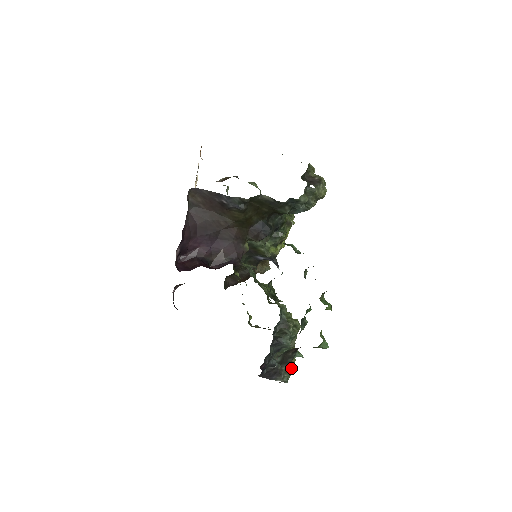
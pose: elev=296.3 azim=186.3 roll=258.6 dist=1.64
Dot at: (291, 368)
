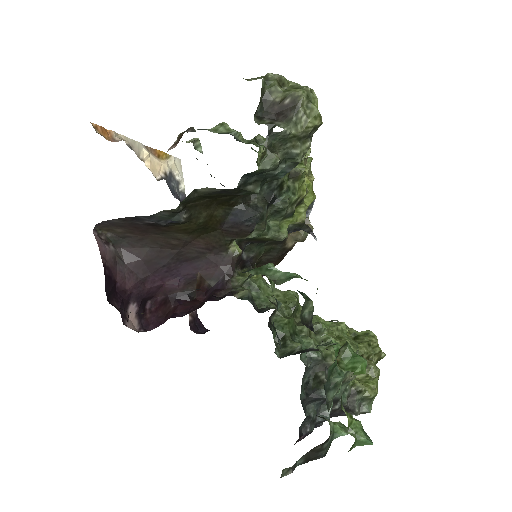
Dot at: (369, 392)
